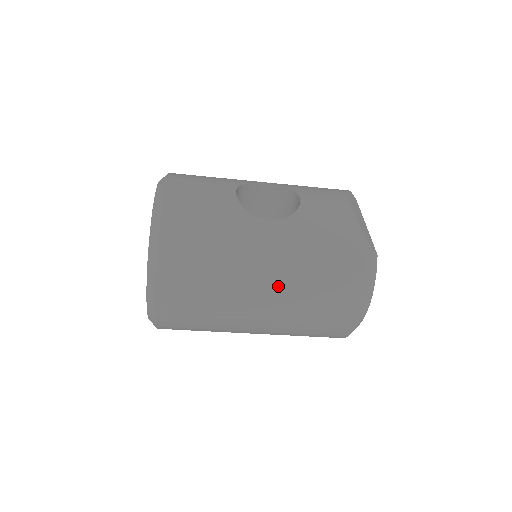
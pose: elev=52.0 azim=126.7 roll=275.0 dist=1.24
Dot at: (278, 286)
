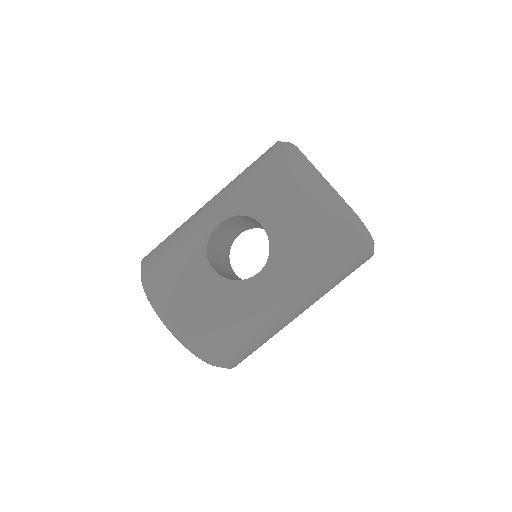
Dot at: (302, 301)
